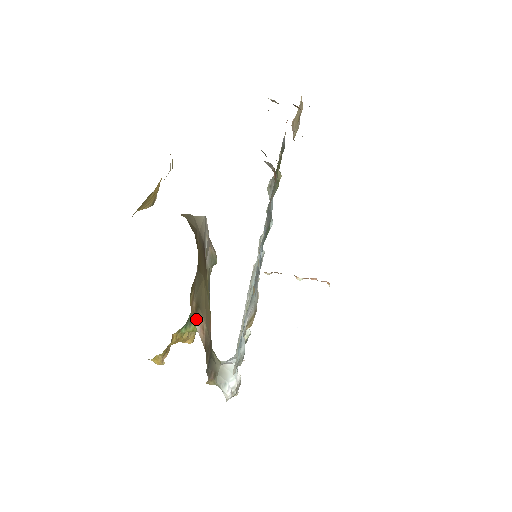
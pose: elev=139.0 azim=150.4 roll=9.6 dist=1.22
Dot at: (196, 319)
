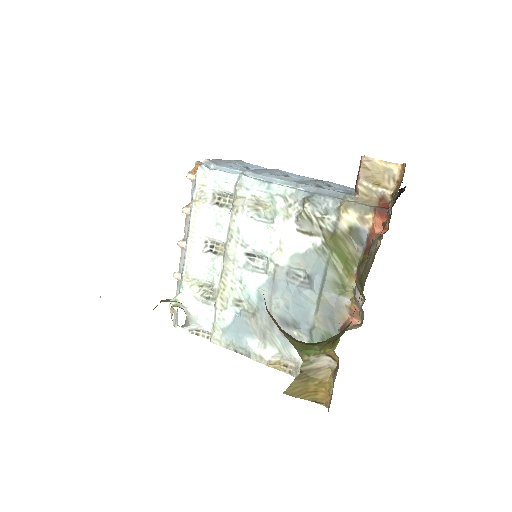
Dot at: occluded
